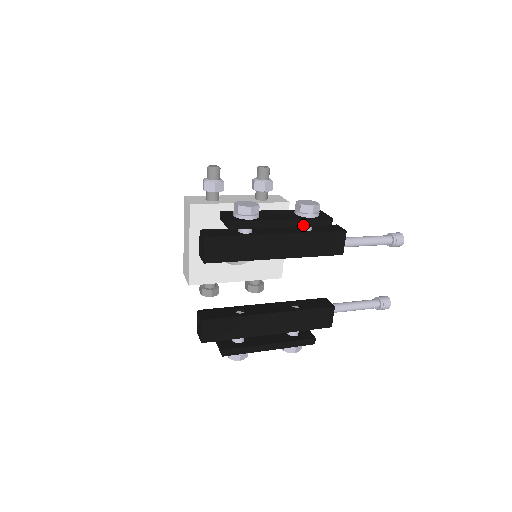
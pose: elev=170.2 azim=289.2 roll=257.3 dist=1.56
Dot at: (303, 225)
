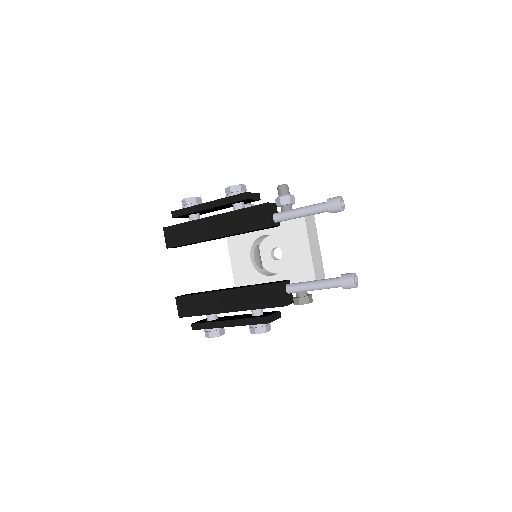
Dot at: (223, 204)
